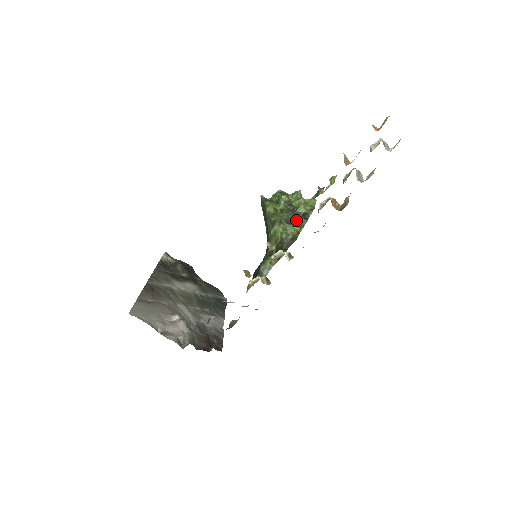
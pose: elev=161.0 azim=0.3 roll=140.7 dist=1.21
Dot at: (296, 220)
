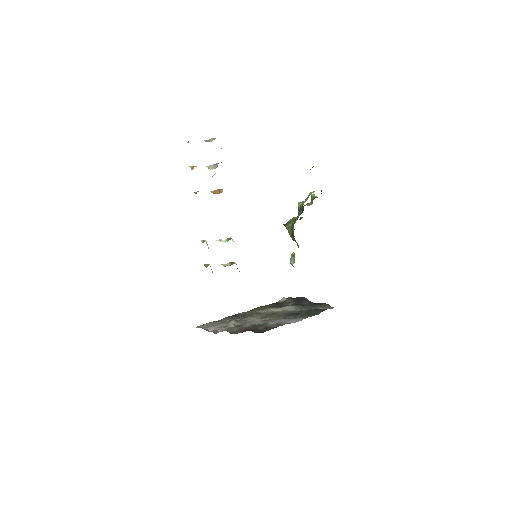
Dot at: occluded
